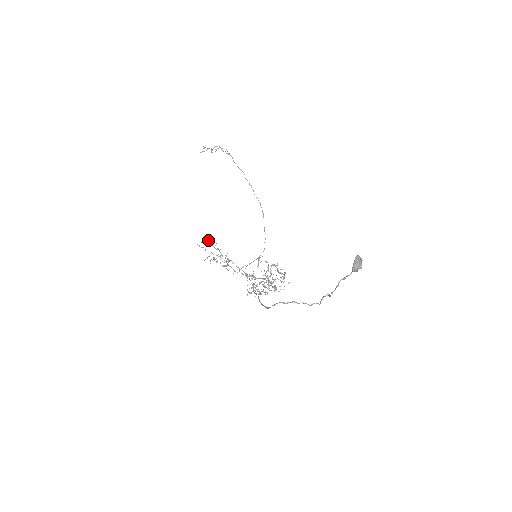
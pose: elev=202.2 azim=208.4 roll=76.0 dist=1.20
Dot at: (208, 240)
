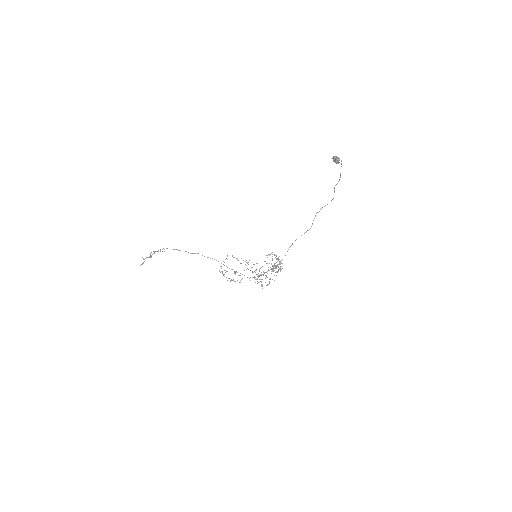
Dot at: (221, 268)
